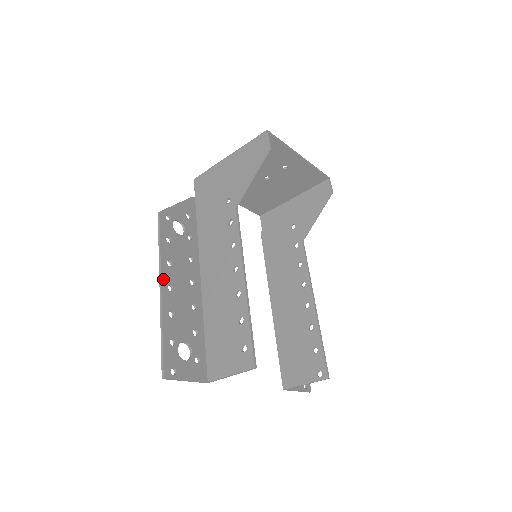
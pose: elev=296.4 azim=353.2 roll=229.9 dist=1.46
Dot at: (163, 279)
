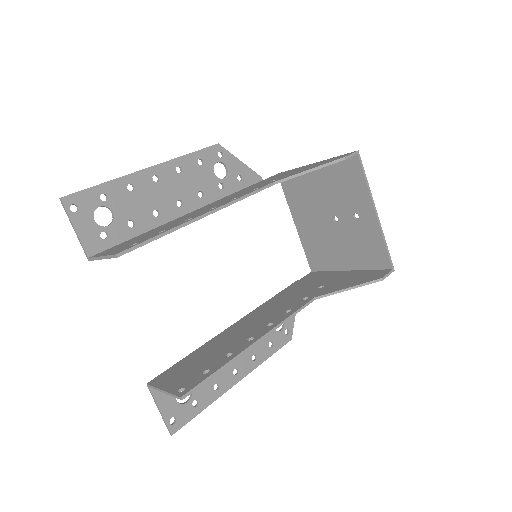
Dot at: (159, 167)
